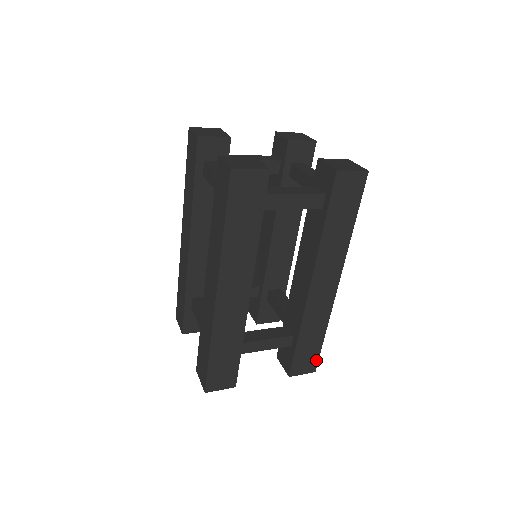
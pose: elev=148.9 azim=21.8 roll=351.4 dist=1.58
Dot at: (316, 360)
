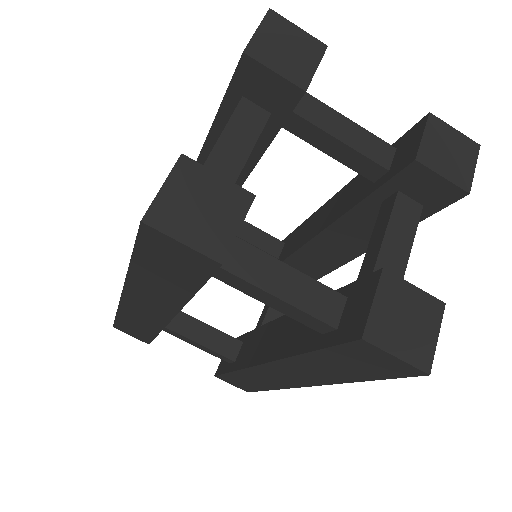
Dot at: (252, 390)
